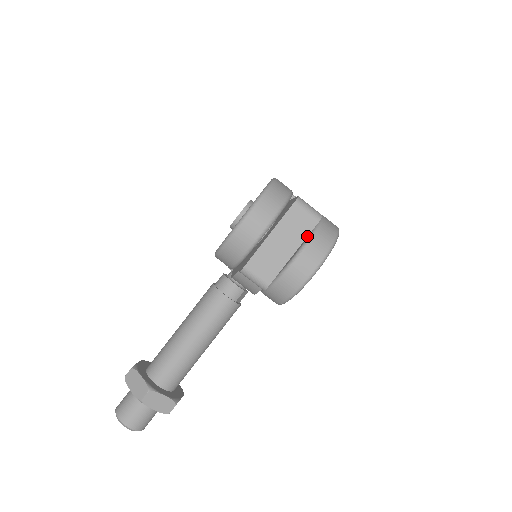
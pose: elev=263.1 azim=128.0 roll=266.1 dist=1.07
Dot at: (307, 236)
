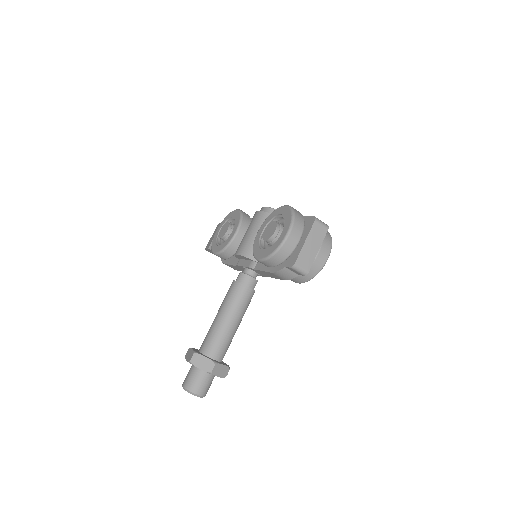
Dot at: occluded
